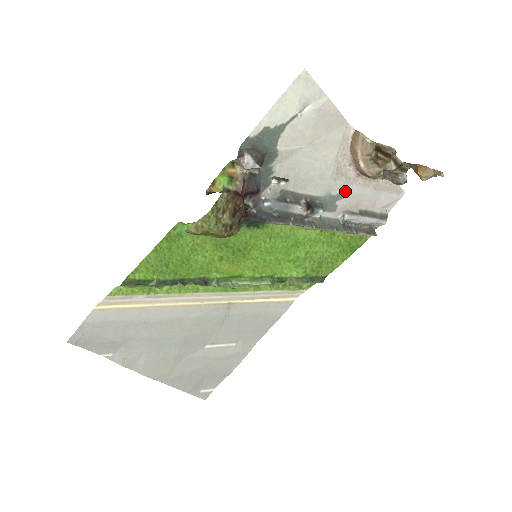
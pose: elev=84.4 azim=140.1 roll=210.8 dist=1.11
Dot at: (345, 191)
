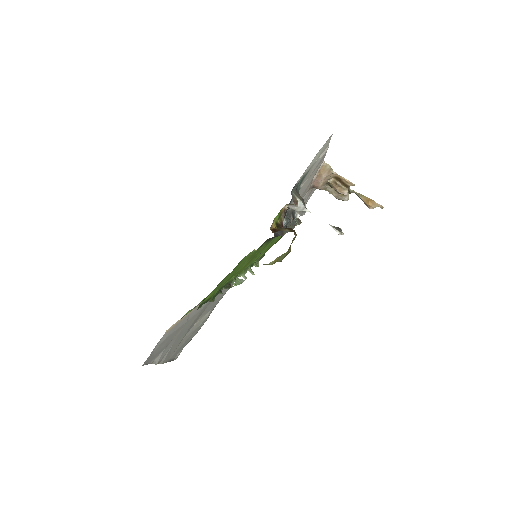
Dot at: occluded
